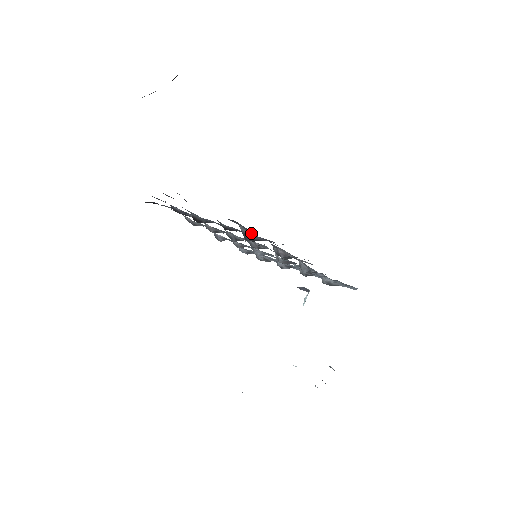
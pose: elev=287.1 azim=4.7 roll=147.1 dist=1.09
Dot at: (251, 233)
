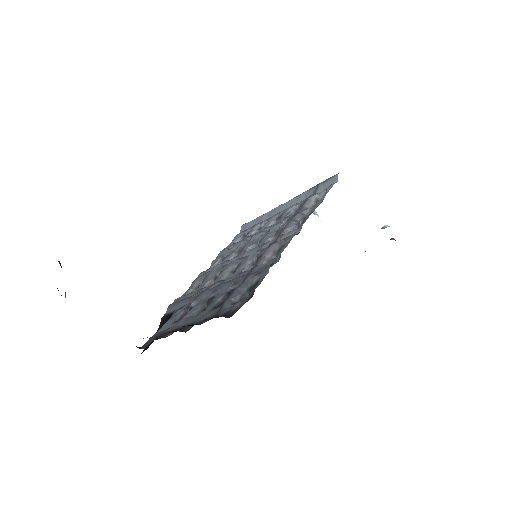
Dot at: (241, 285)
